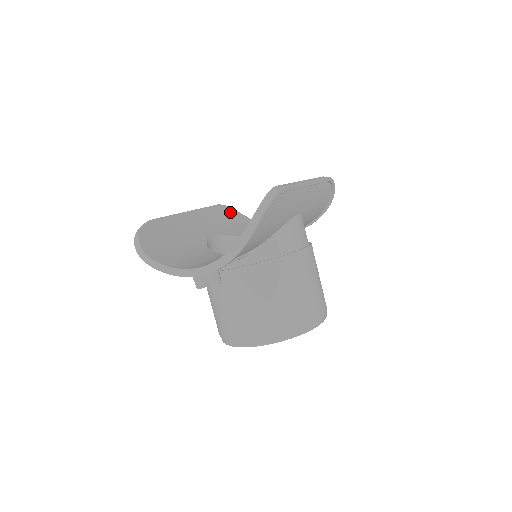
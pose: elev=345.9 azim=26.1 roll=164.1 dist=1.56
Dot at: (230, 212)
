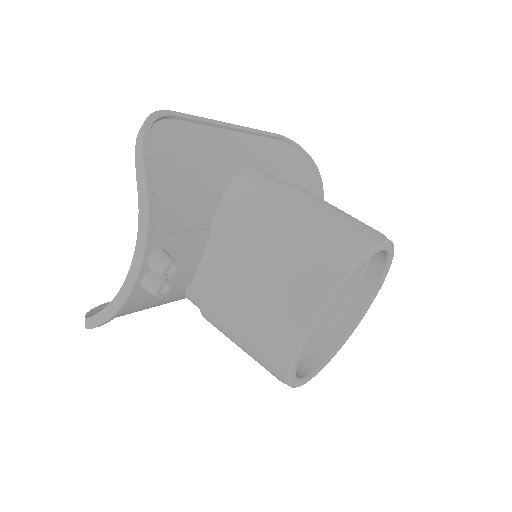
Dot at: occluded
